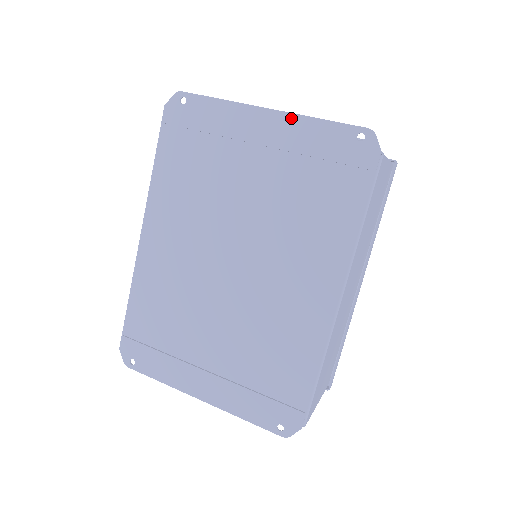
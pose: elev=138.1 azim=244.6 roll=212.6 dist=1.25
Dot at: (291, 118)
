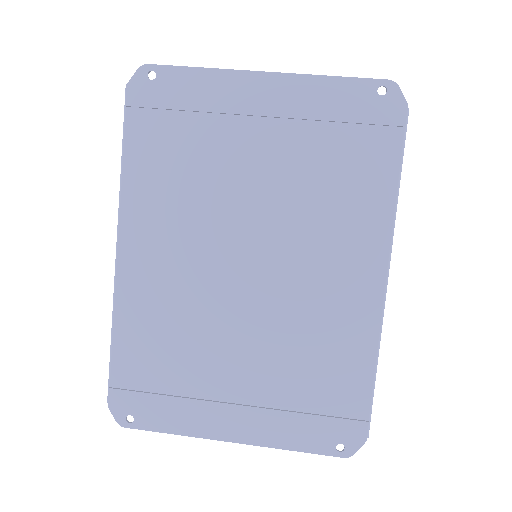
Dot at: (296, 79)
